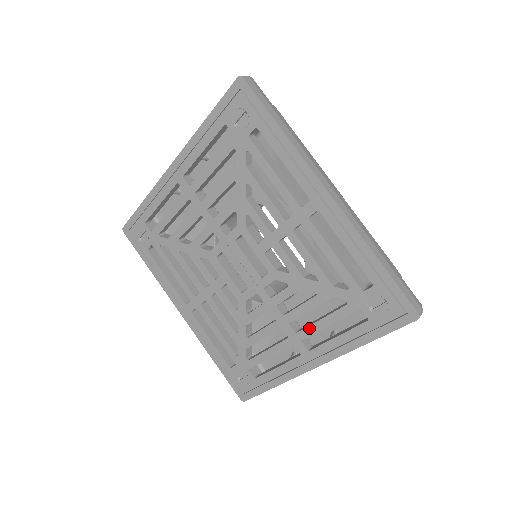
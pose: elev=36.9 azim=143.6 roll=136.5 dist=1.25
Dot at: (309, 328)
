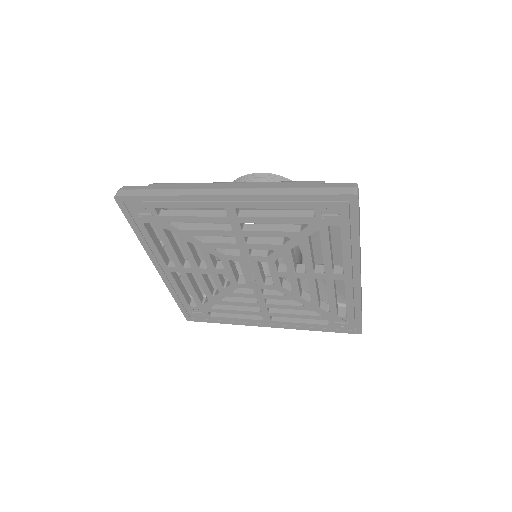
Dot at: (282, 314)
